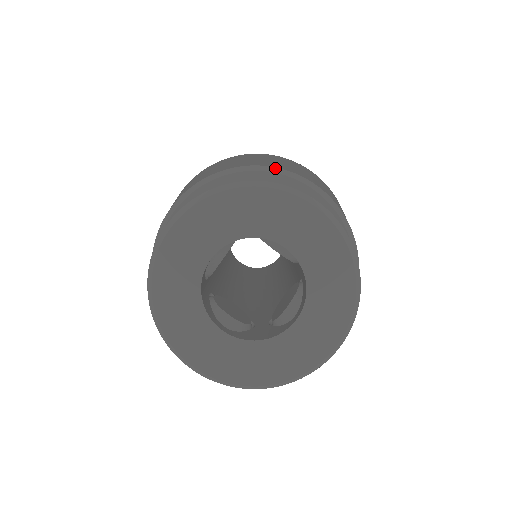
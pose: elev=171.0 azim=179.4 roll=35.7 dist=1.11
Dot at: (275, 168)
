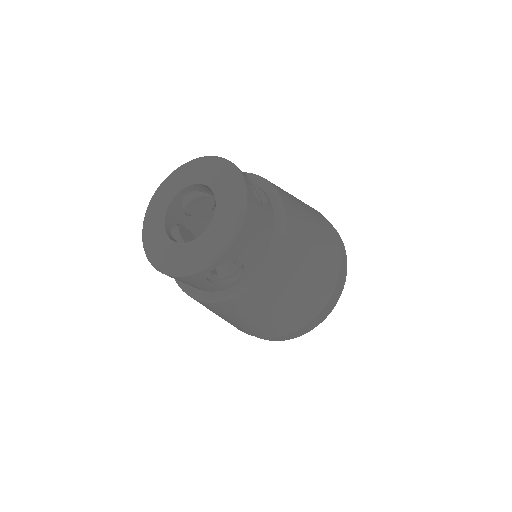
Dot at: (263, 178)
